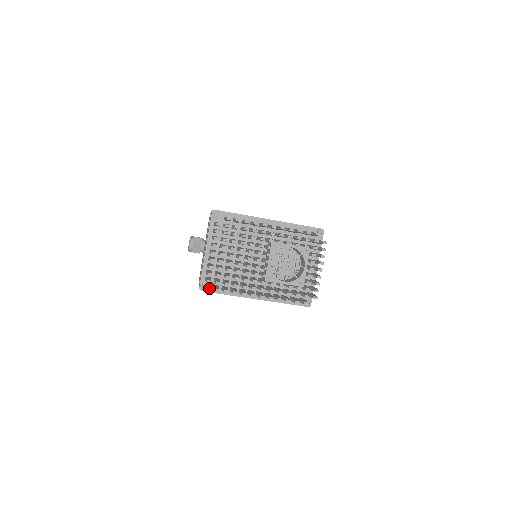
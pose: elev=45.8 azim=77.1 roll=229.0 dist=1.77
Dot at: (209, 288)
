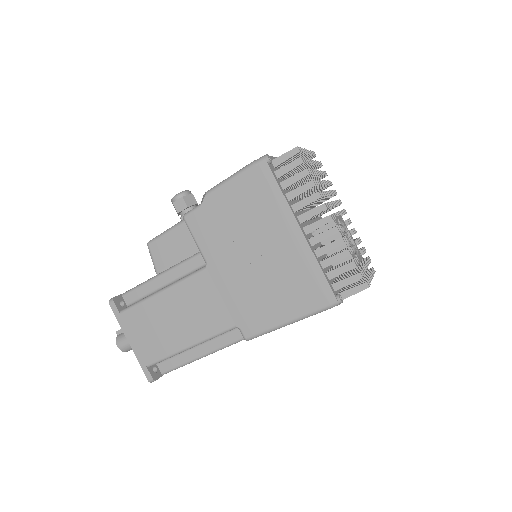
Dot at: (271, 167)
